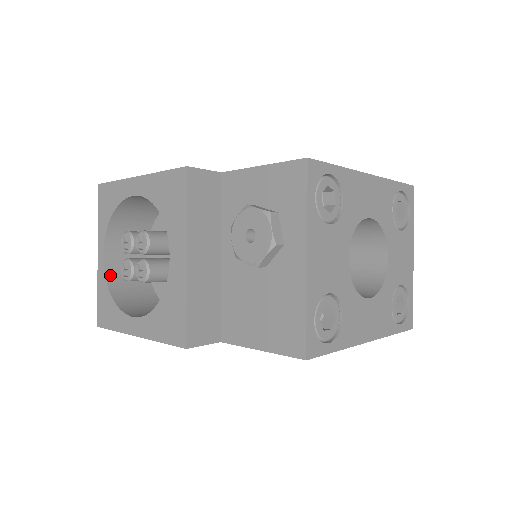
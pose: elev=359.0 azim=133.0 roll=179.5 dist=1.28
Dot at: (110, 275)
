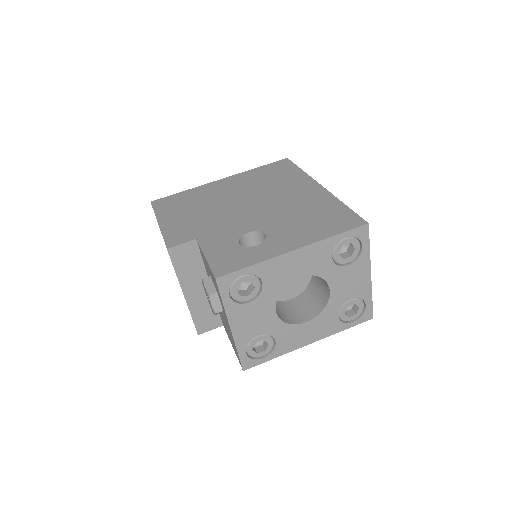
Dot at: occluded
